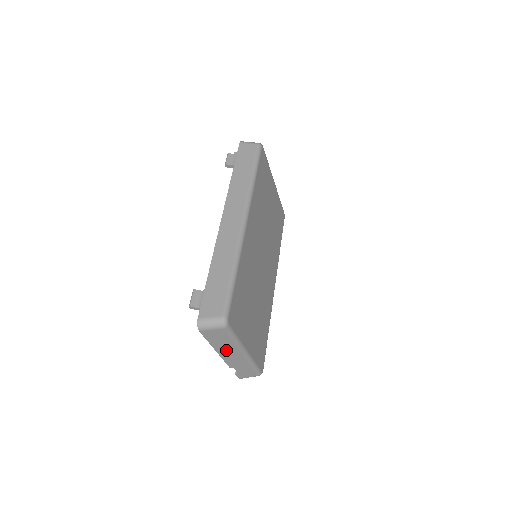
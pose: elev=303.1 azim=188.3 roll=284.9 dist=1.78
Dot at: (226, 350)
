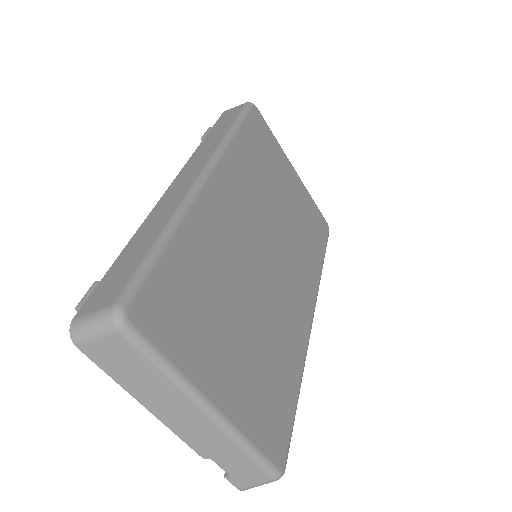
Dot at: (164, 404)
